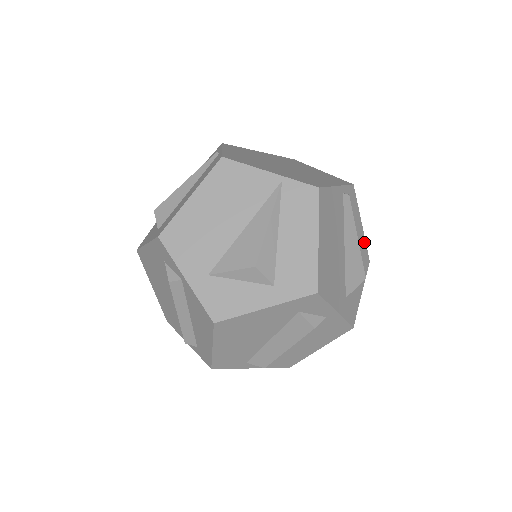
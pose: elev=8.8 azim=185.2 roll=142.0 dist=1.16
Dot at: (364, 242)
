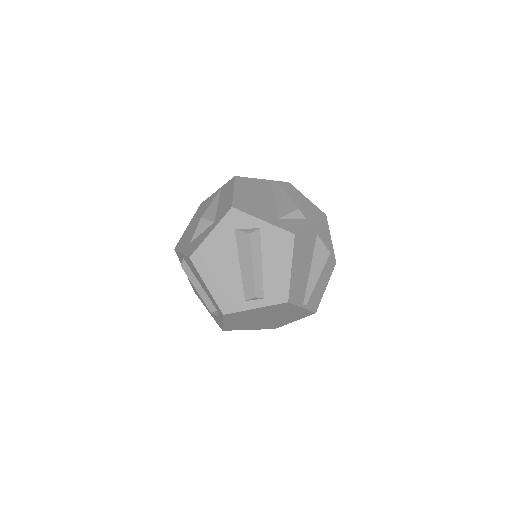
Dot at: (313, 205)
